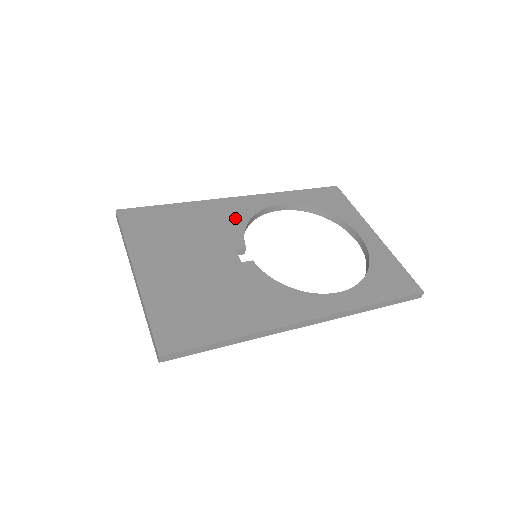
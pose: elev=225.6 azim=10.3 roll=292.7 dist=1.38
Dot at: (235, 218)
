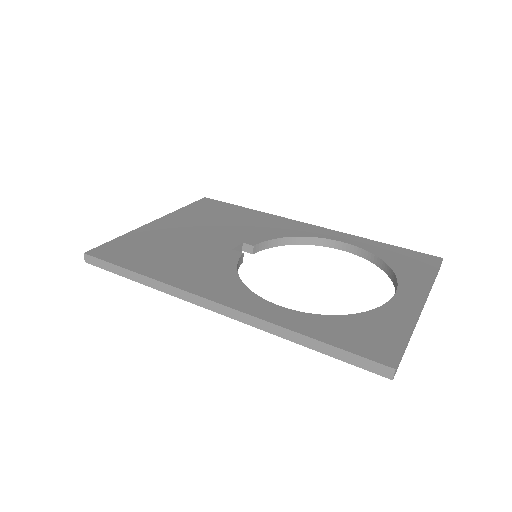
Dot at: (280, 231)
